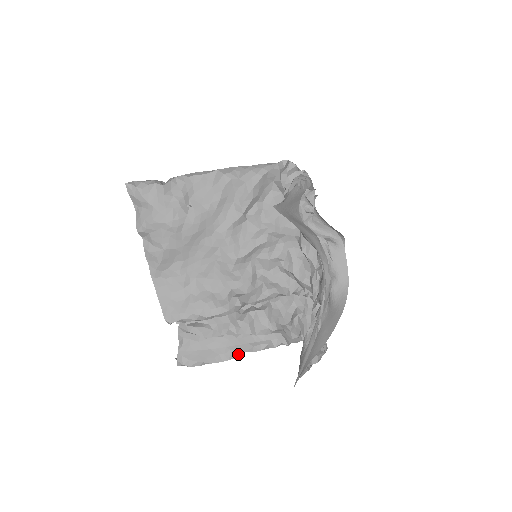
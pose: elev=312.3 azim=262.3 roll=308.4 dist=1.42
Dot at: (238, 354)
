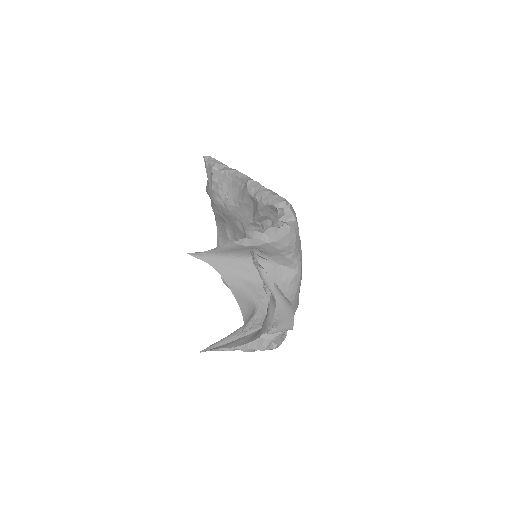
Dot at: occluded
